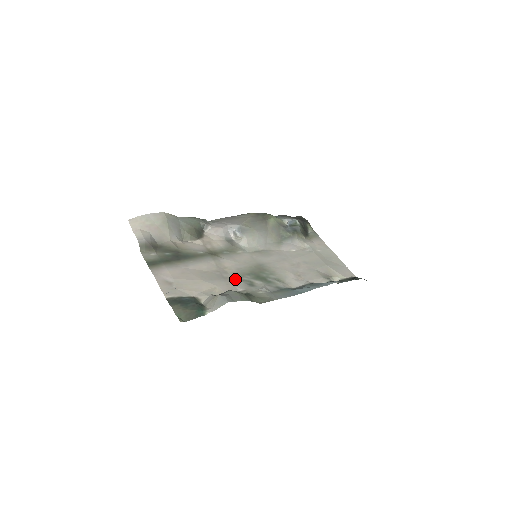
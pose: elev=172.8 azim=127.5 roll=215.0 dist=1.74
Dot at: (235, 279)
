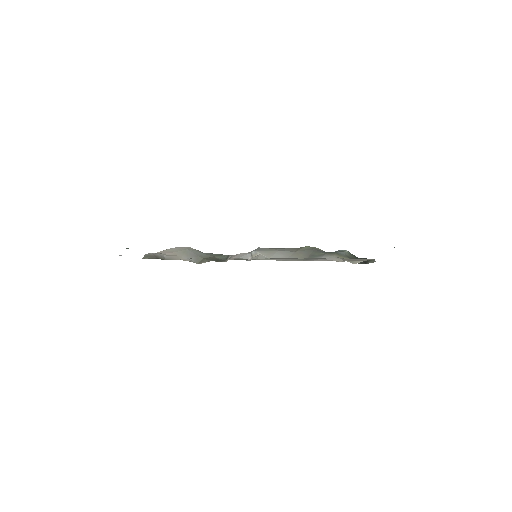
Dot at: occluded
